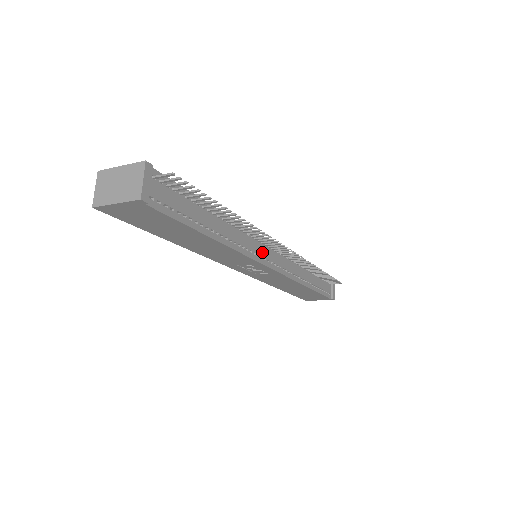
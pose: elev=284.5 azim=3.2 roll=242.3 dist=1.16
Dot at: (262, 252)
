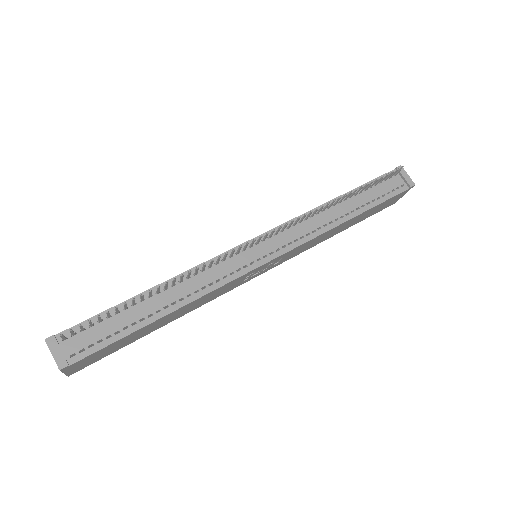
Dot at: (243, 261)
